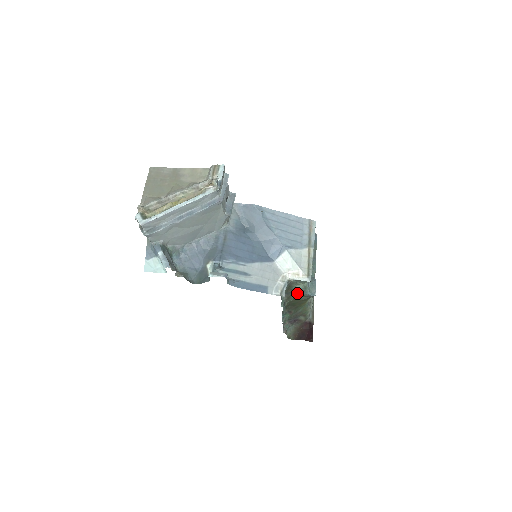
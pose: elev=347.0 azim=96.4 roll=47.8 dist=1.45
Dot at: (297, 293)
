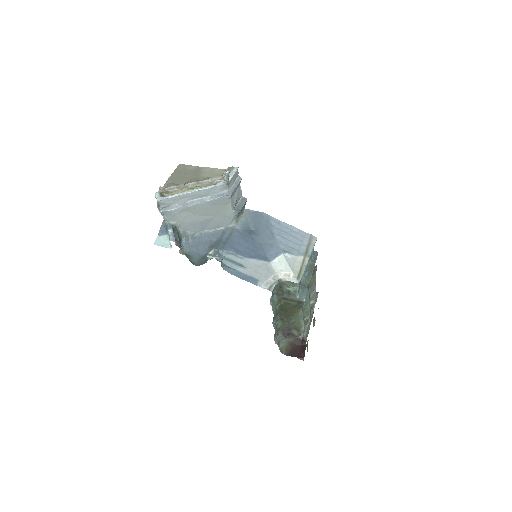
Dot at: (288, 296)
